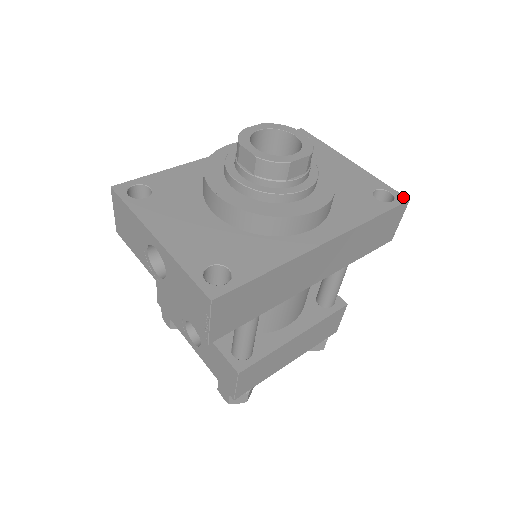
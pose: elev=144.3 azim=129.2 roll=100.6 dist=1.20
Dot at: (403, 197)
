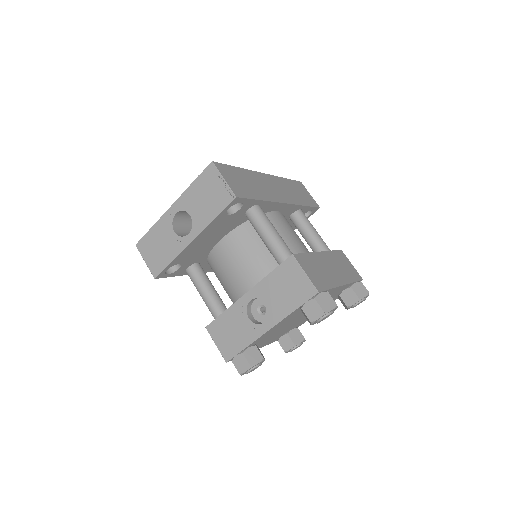
Dot at: occluded
